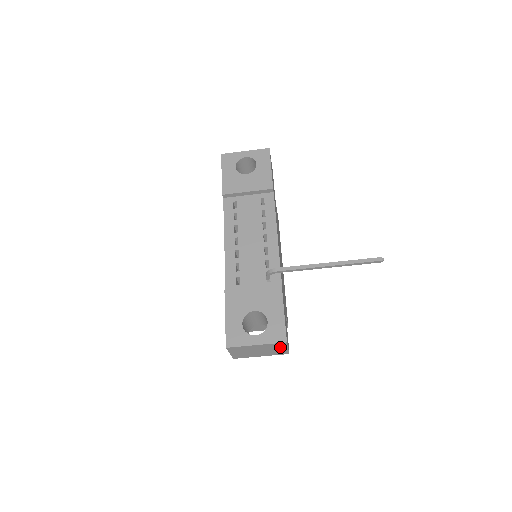
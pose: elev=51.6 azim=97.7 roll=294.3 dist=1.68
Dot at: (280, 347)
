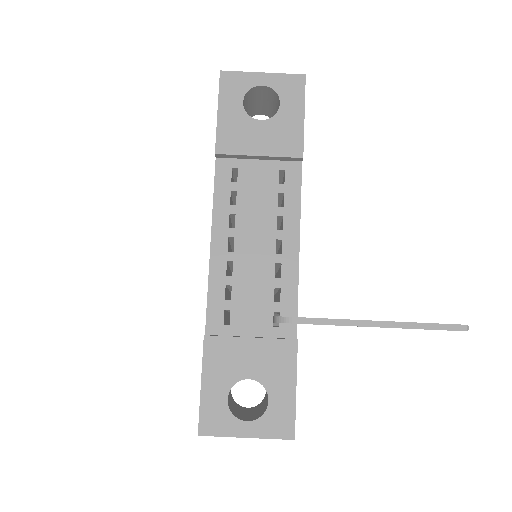
Dot at: occluded
